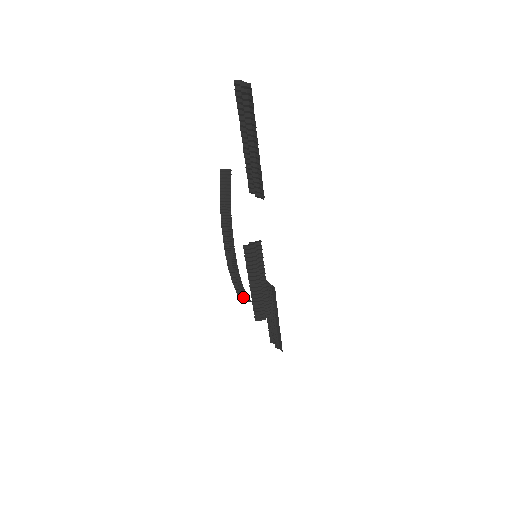
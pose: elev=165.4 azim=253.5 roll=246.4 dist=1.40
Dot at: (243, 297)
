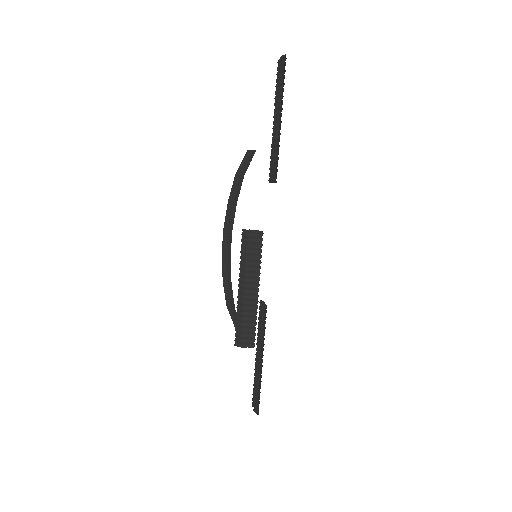
Dot at: (233, 315)
